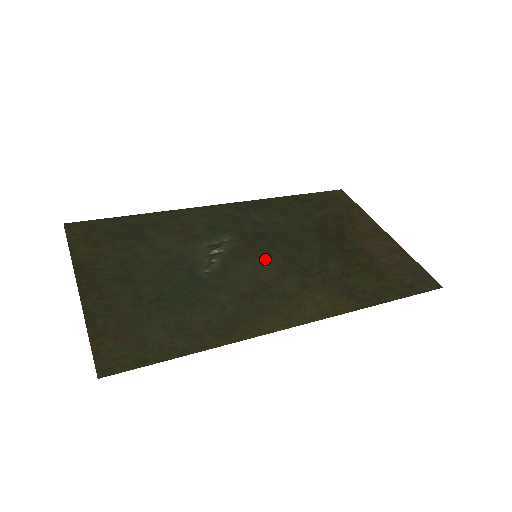
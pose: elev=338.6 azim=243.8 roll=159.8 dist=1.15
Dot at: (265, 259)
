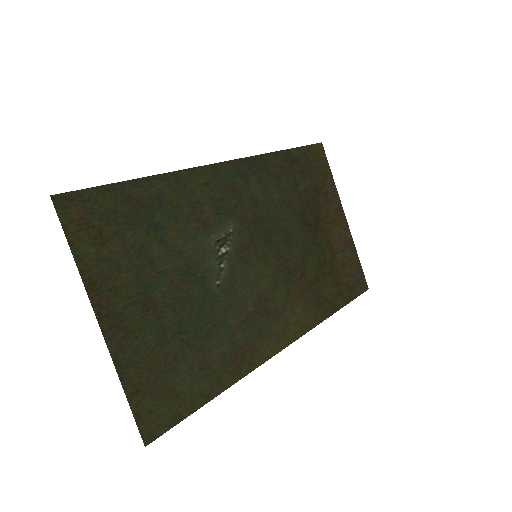
Dot at: (263, 261)
